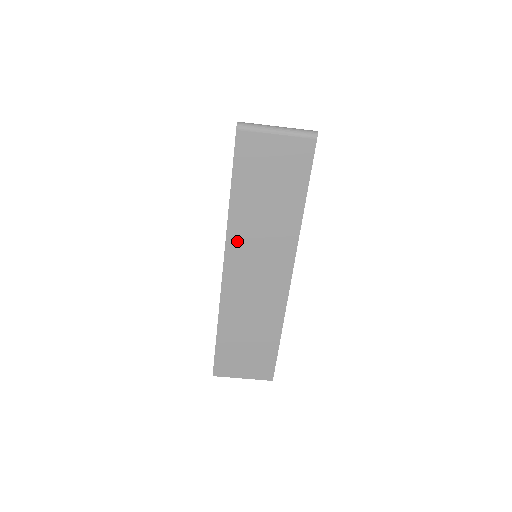
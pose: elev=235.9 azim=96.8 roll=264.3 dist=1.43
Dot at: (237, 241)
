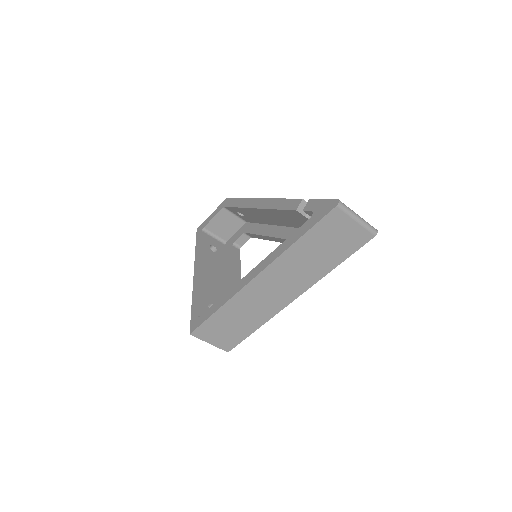
Dot at: (280, 265)
